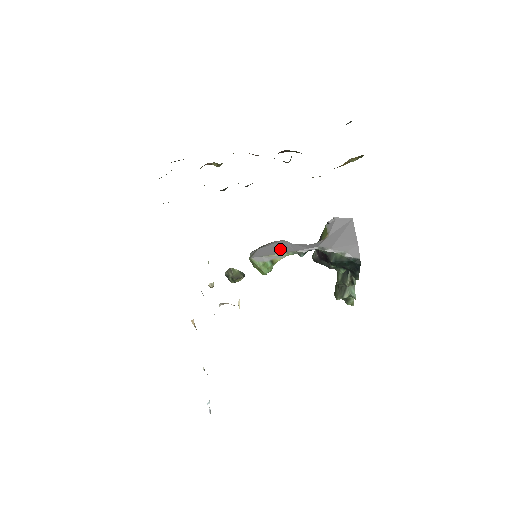
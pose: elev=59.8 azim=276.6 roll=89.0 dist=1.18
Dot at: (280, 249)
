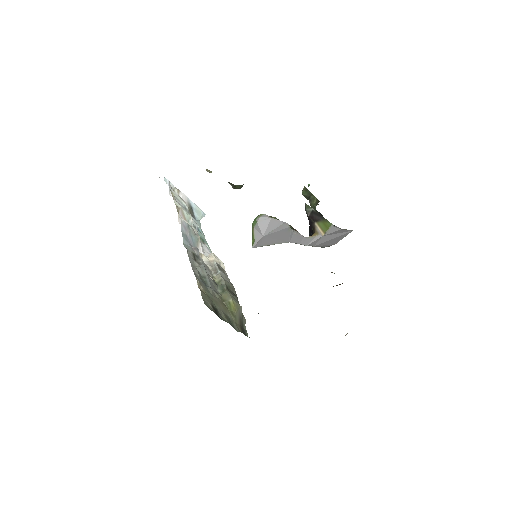
Dot at: (280, 239)
